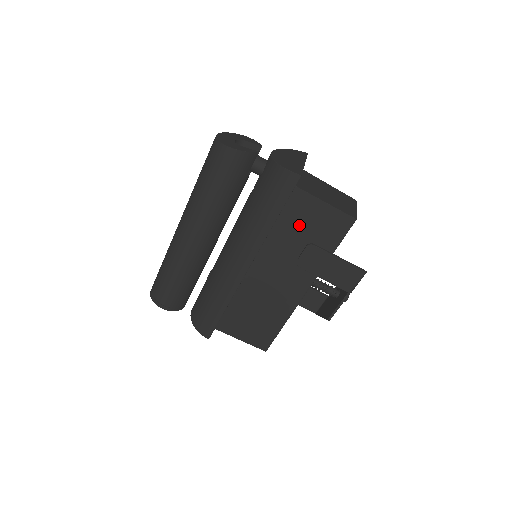
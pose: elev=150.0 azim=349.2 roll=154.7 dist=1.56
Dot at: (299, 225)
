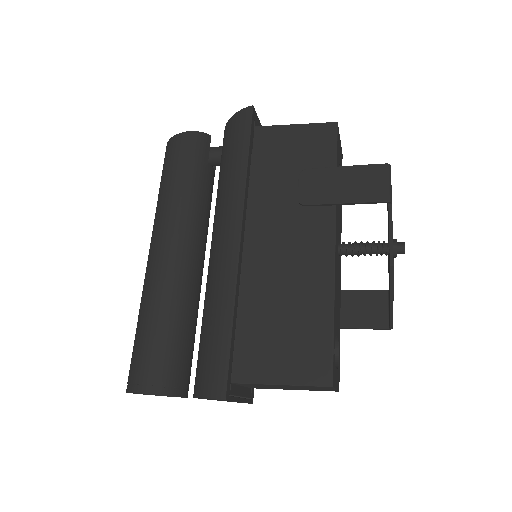
Dot at: (279, 162)
